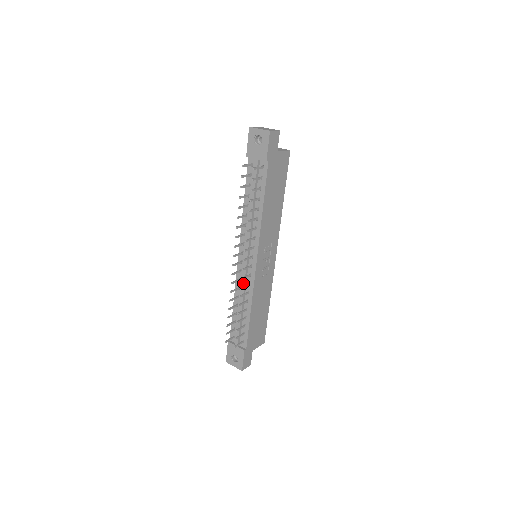
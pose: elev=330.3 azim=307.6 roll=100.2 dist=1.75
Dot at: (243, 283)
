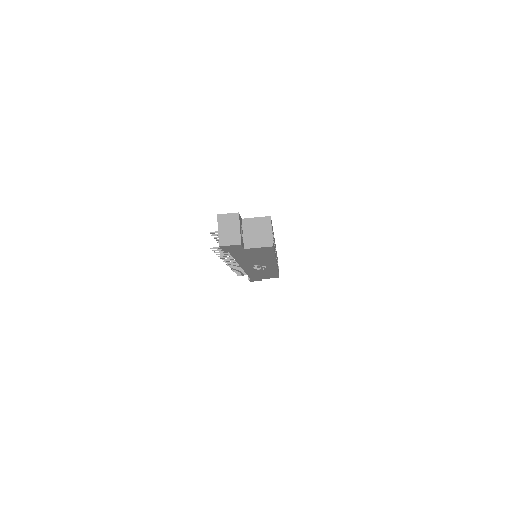
Dot at: occluded
